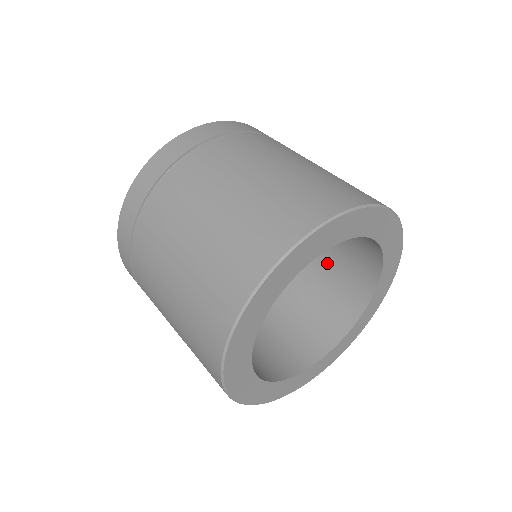
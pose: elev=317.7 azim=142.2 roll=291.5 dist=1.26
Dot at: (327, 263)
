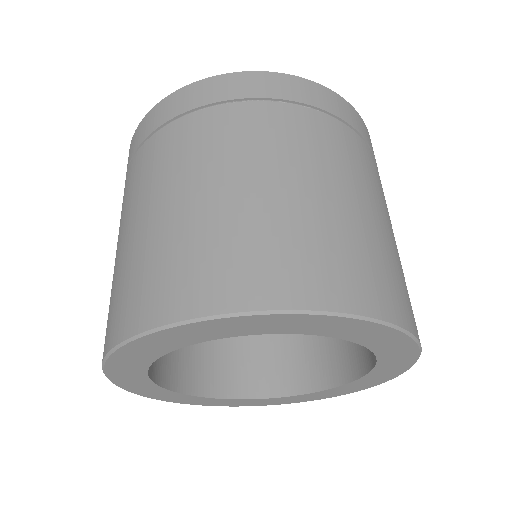
Dot at: occluded
